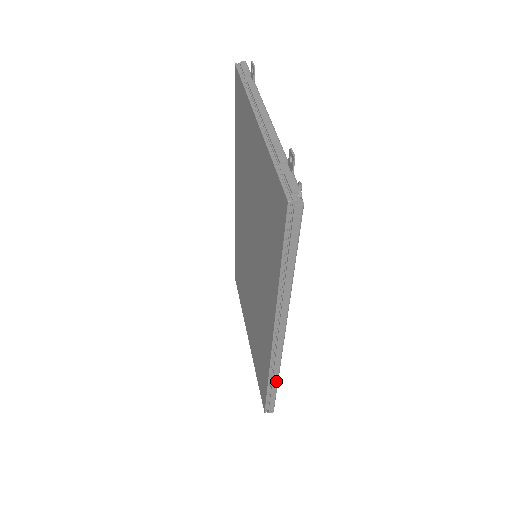
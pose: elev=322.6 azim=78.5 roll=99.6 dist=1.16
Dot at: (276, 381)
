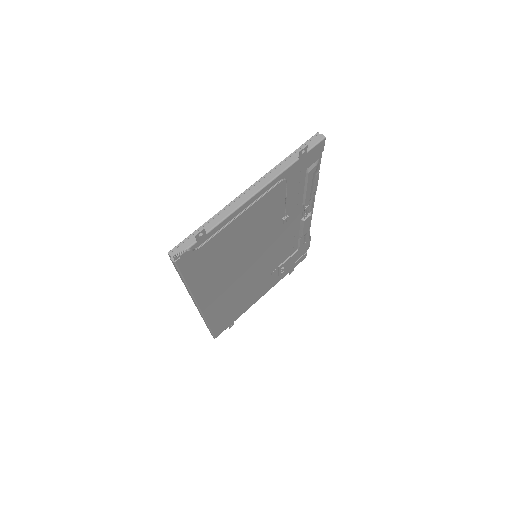
Dot at: (207, 325)
